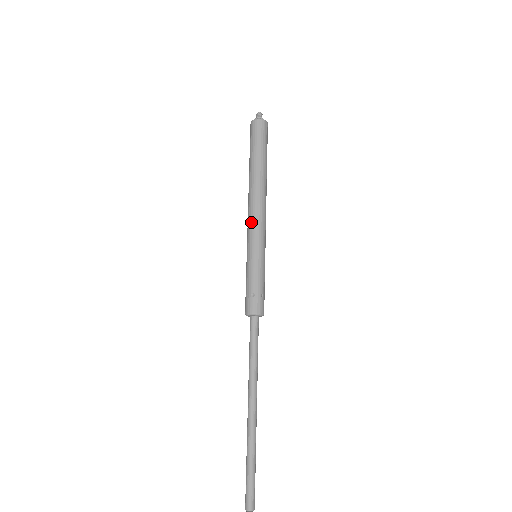
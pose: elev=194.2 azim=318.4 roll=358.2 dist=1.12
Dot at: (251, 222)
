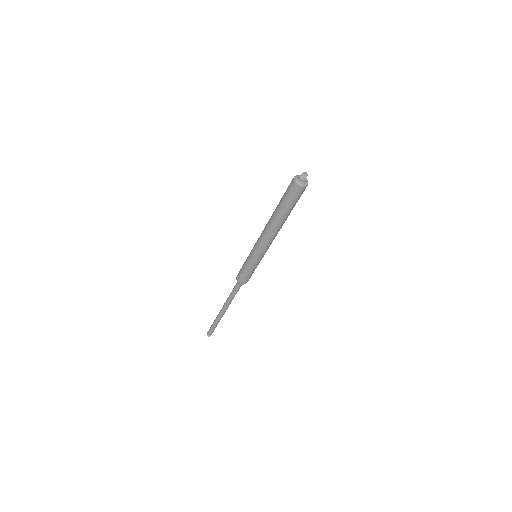
Dot at: (259, 242)
